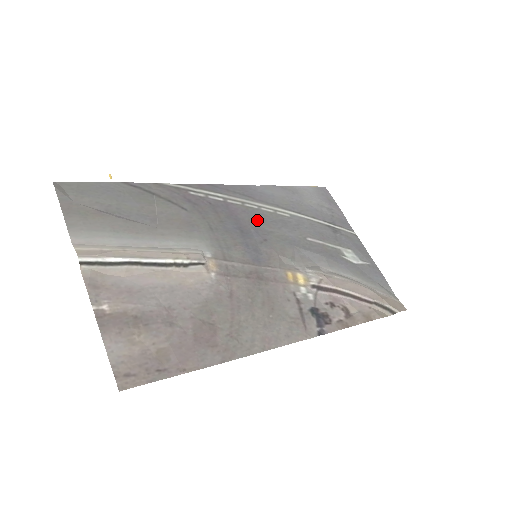
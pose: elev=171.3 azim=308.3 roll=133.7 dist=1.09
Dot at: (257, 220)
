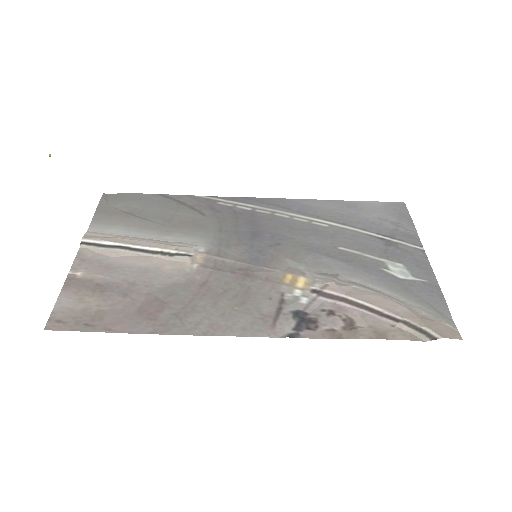
Dot at: (281, 227)
